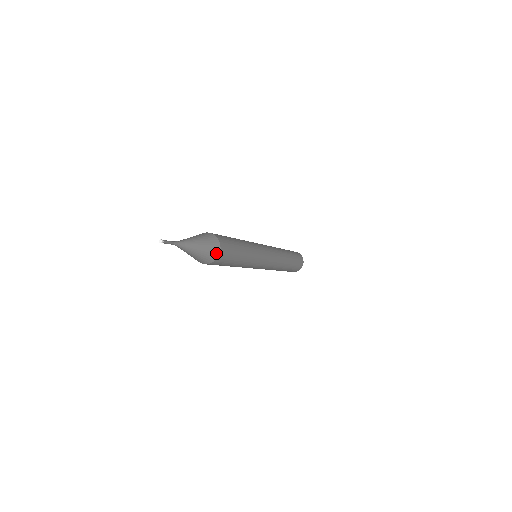
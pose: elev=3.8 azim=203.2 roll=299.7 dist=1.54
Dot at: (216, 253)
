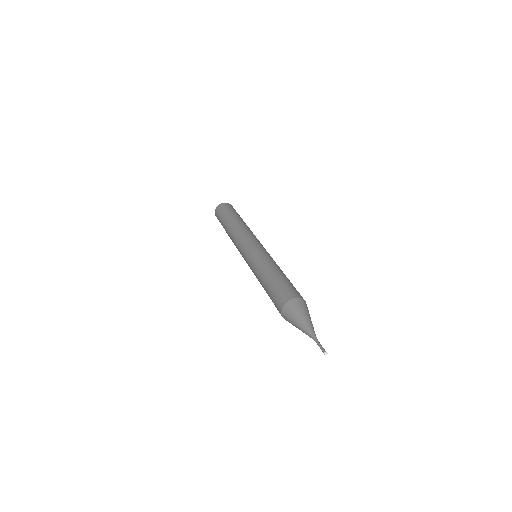
Dot at: occluded
